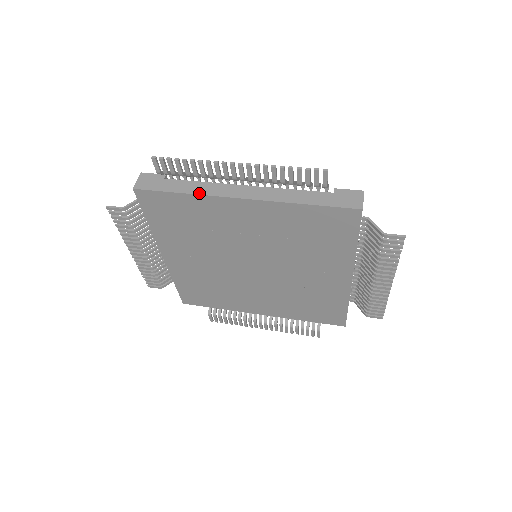
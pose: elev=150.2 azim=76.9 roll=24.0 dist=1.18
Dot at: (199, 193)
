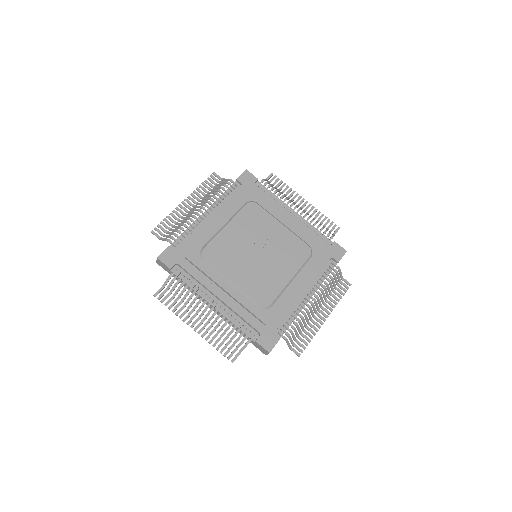
Dot at: occluded
